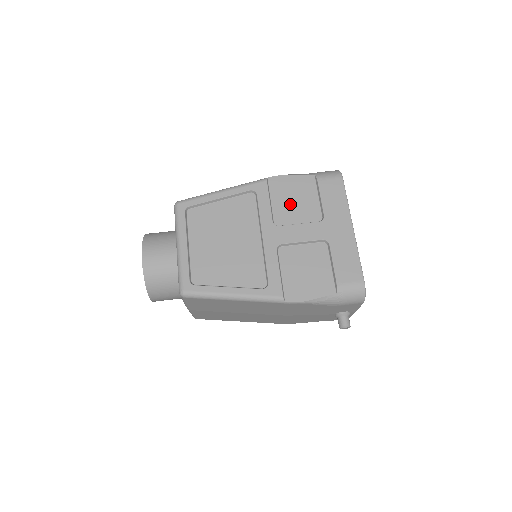
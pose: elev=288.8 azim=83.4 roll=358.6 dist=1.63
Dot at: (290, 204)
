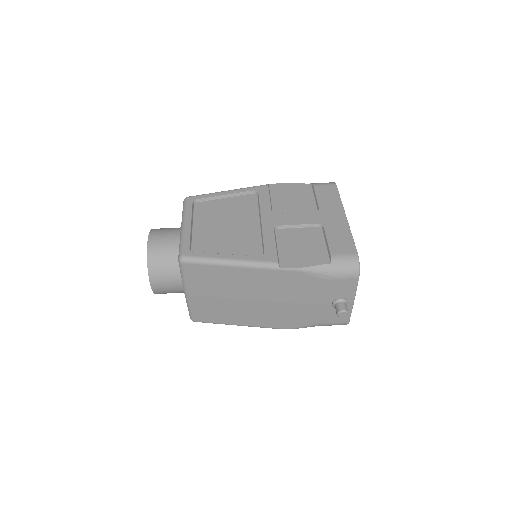
Dot at: (288, 201)
